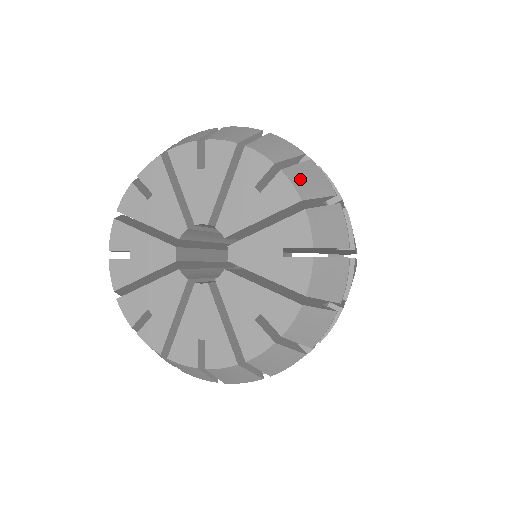
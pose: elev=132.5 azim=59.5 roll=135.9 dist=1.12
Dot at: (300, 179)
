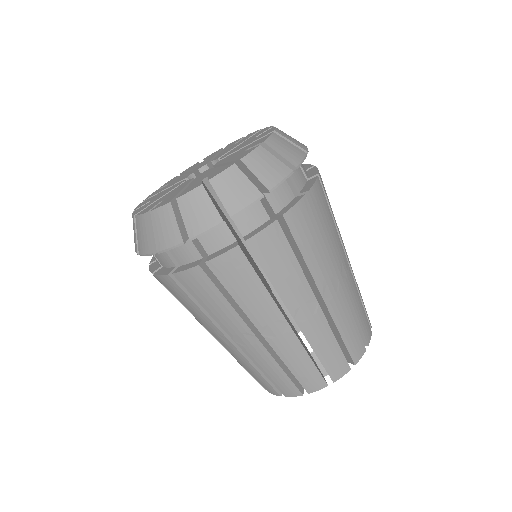
Dot at: (284, 133)
